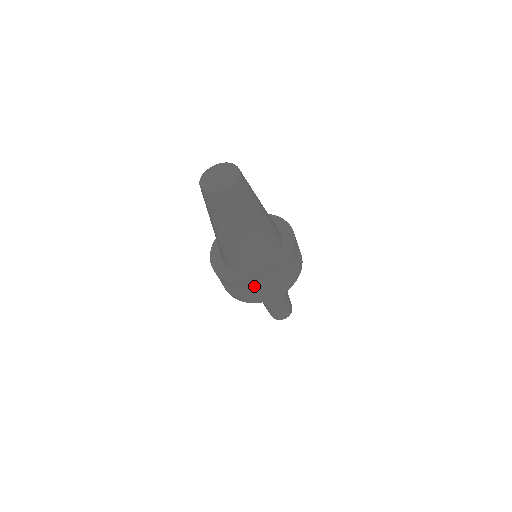
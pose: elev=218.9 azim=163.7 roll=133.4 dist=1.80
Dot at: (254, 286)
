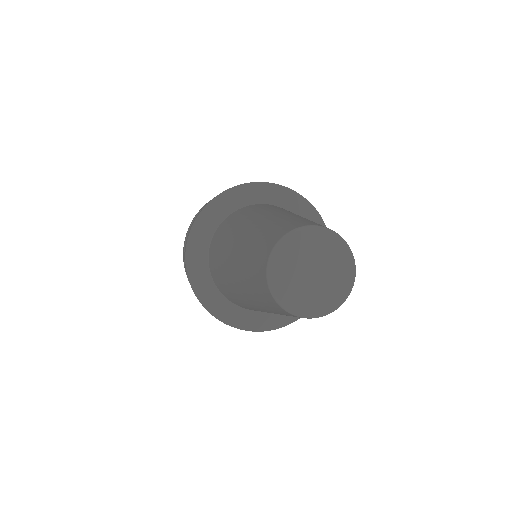
Dot at: occluded
